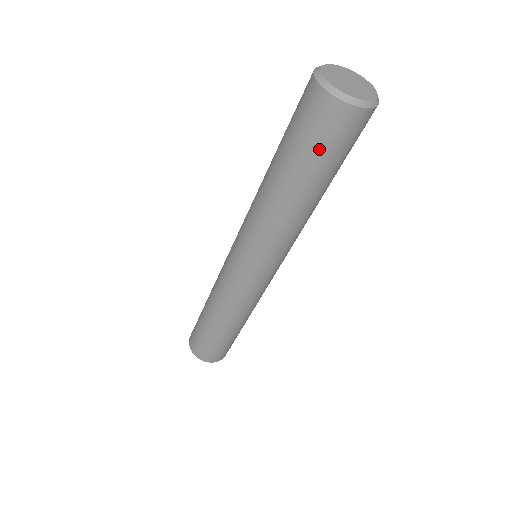
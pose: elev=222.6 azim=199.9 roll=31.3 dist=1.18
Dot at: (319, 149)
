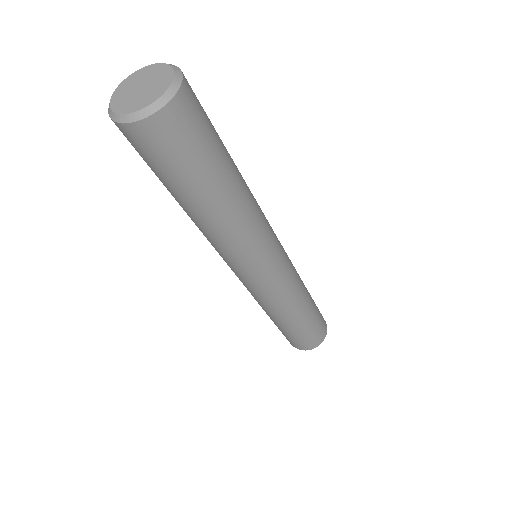
Dot at: (166, 168)
